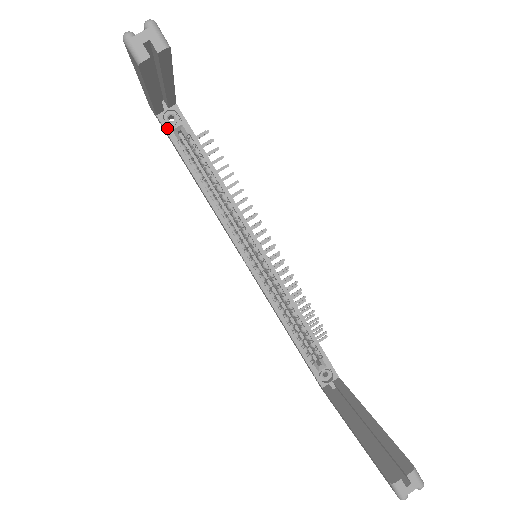
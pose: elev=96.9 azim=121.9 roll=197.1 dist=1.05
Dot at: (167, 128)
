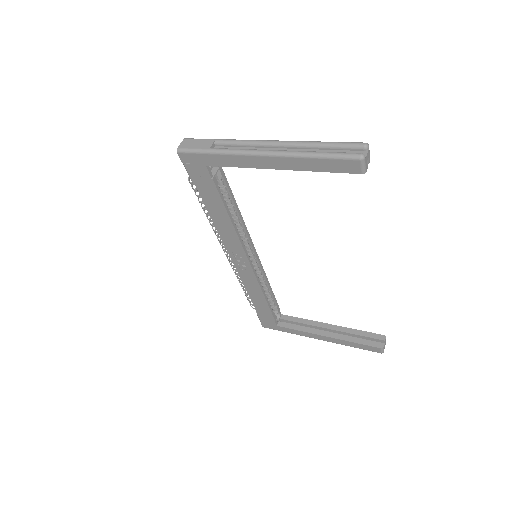
Dot at: (212, 175)
